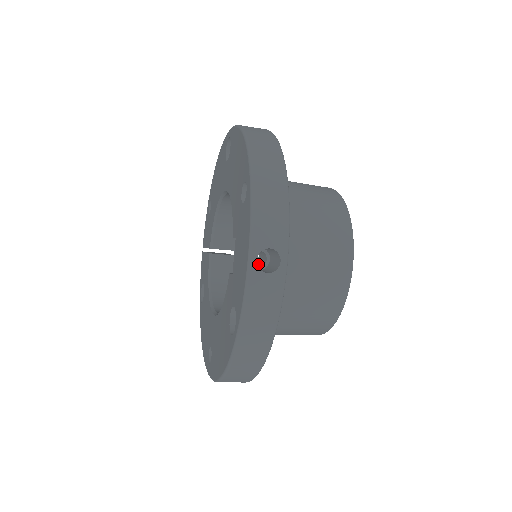
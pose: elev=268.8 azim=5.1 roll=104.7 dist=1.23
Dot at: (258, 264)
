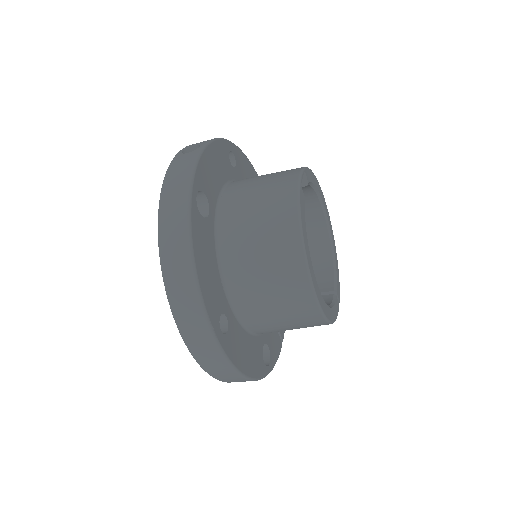
Dot at: occluded
